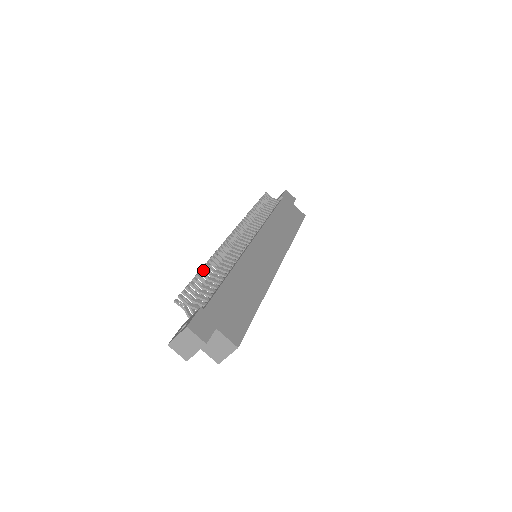
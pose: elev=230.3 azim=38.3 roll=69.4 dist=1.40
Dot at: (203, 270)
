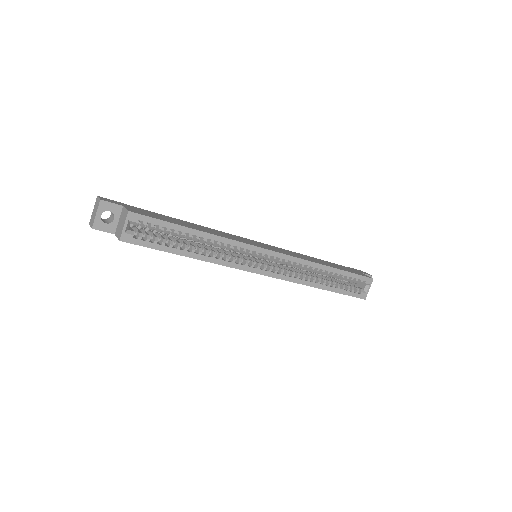
Dot at: occluded
